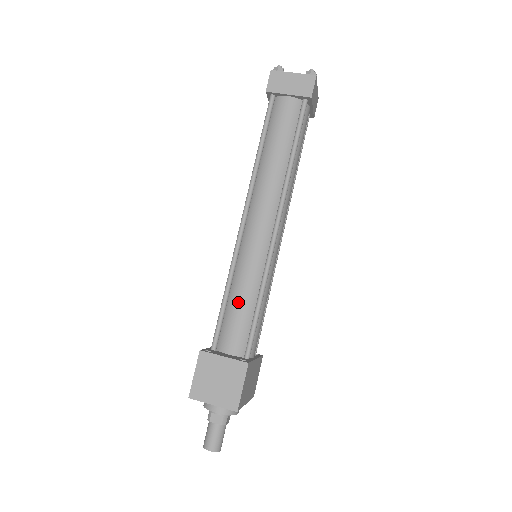
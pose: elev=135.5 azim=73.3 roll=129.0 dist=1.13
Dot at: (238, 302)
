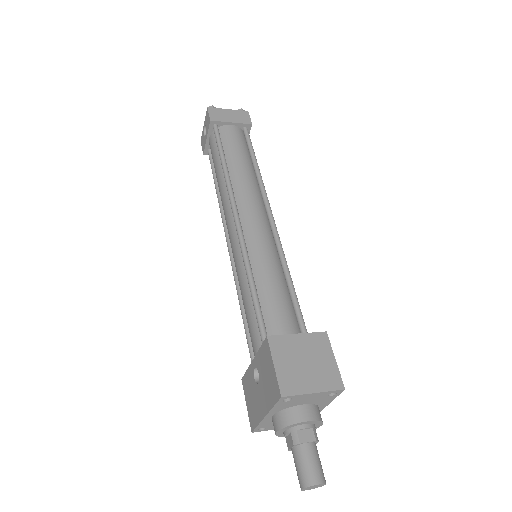
Dot at: (271, 289)
